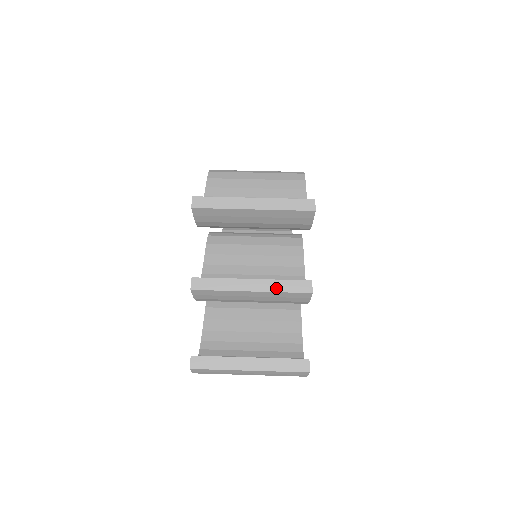
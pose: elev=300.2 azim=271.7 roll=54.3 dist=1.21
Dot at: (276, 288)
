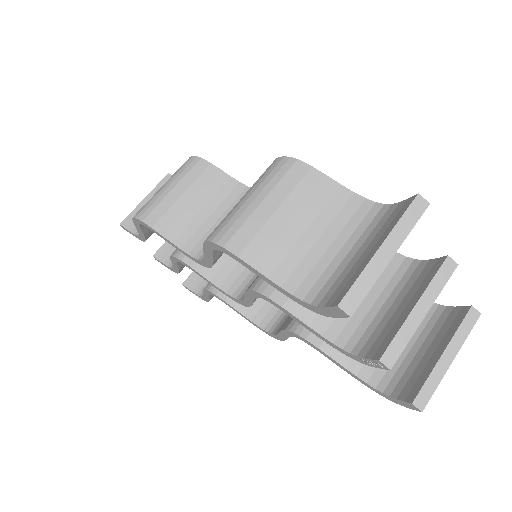
Dot at: (436, 291)
